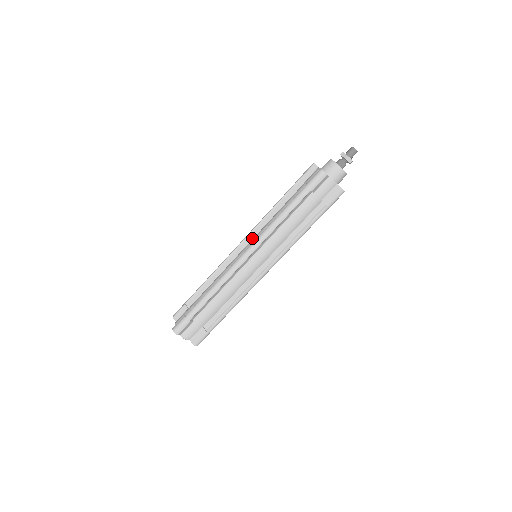
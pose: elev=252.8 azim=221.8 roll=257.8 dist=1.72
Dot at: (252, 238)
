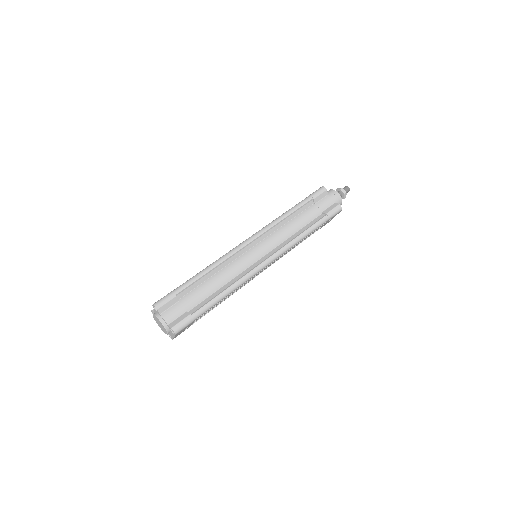
Dot at: occluded
